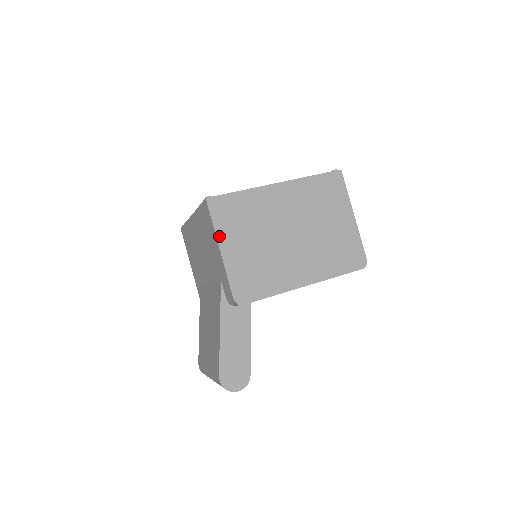
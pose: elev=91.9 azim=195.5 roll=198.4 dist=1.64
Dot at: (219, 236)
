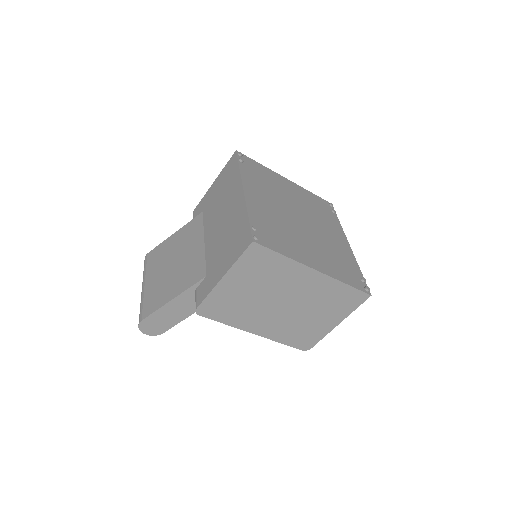
Dot at: (232, 270)
